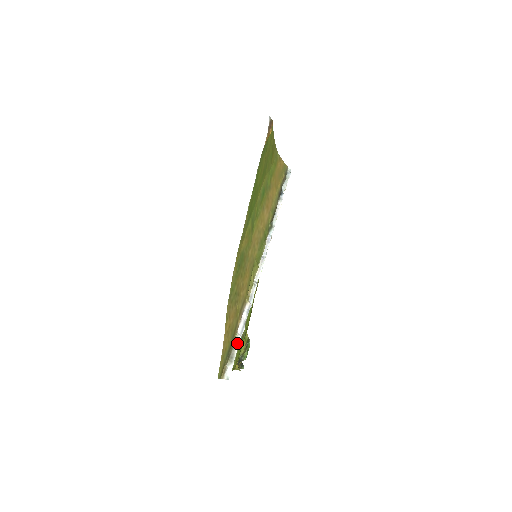
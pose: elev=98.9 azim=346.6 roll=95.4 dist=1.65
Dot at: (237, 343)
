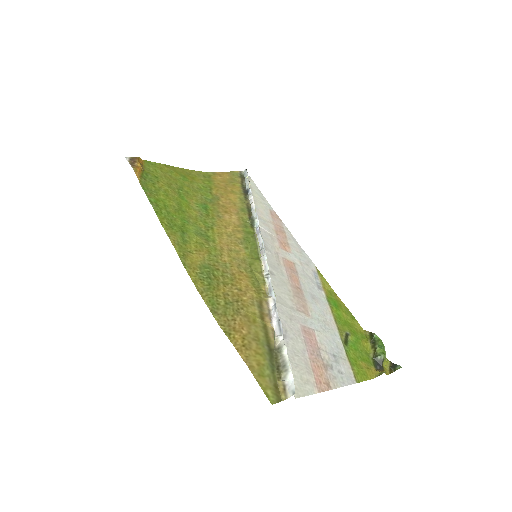
Dot at: (281, 346)
